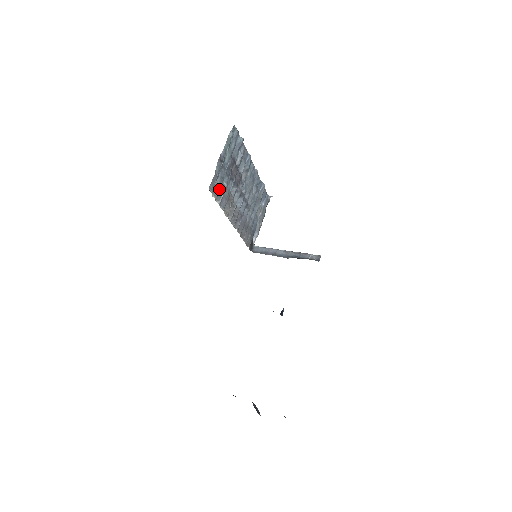
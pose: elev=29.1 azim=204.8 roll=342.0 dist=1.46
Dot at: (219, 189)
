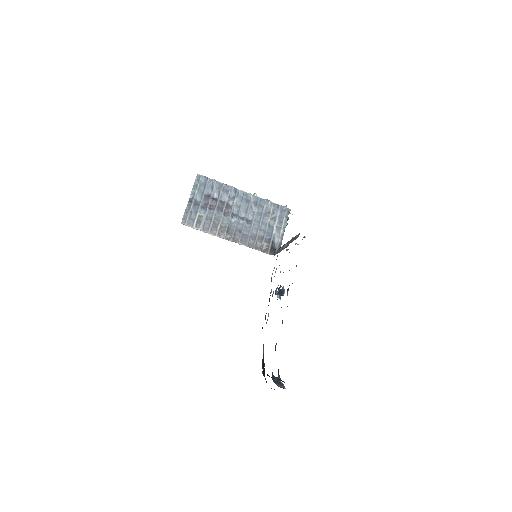
Dot at: (196, 220)
